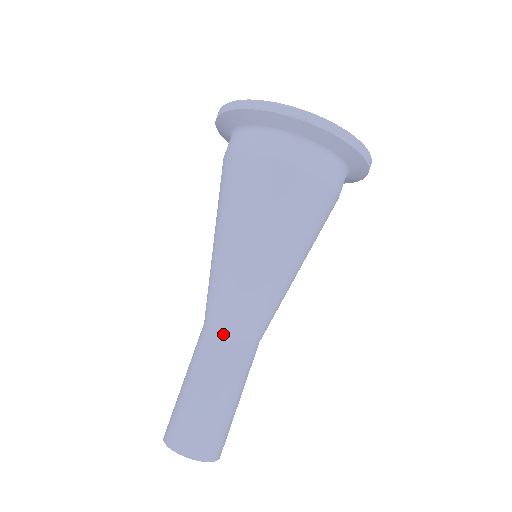
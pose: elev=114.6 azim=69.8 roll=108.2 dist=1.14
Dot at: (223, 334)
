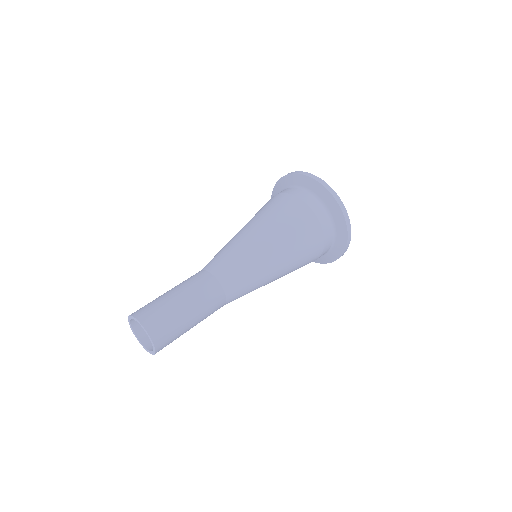
Dot at: (215, 278)
